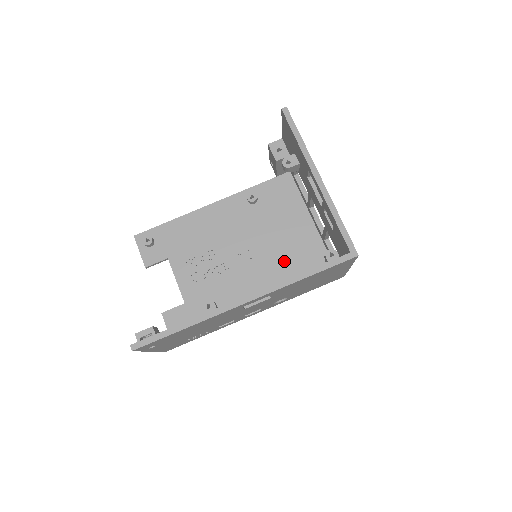
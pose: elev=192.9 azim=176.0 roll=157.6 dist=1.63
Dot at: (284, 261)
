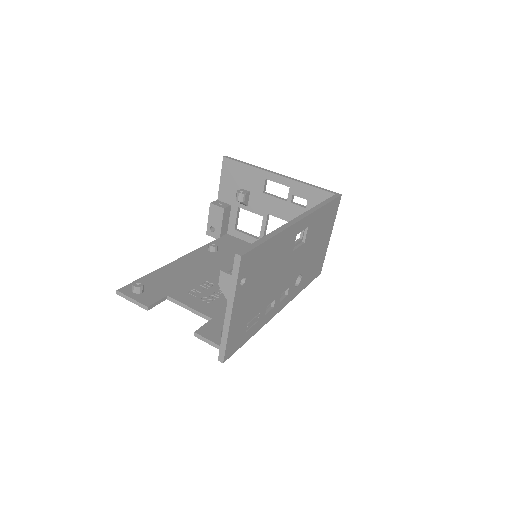
Dot at: occluded
